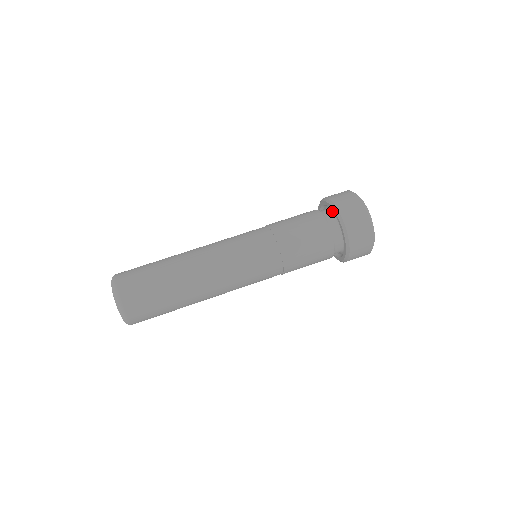
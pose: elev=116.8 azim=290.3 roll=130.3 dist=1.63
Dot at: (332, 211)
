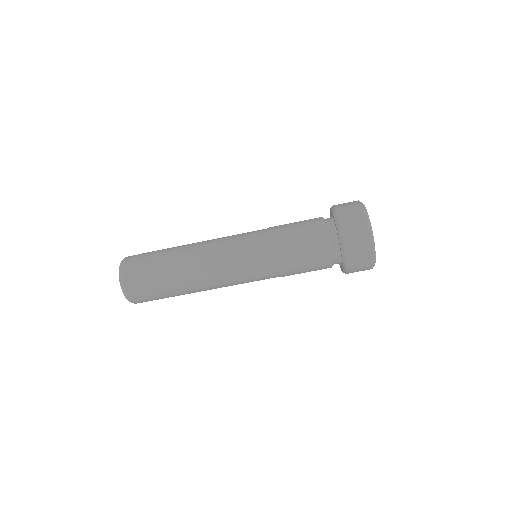
Dot at: occluded
